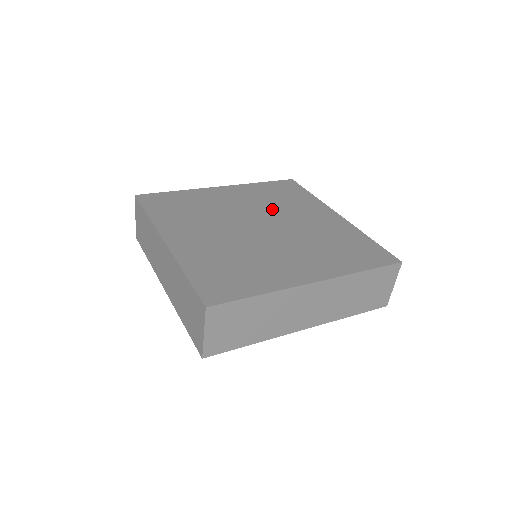
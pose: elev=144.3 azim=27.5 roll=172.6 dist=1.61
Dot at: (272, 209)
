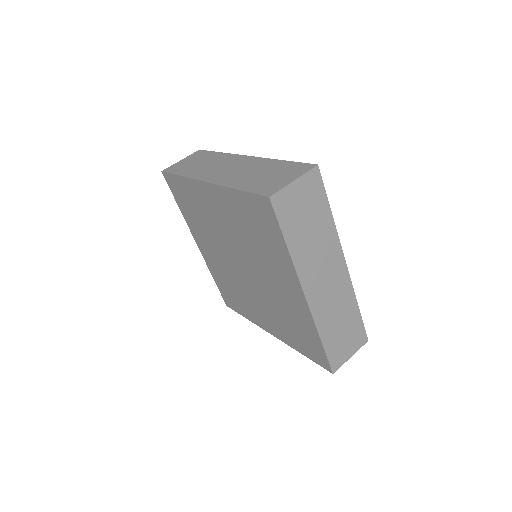
Dot at: occluded
